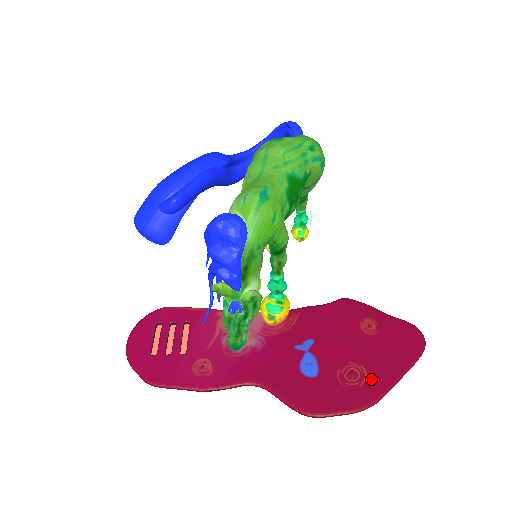
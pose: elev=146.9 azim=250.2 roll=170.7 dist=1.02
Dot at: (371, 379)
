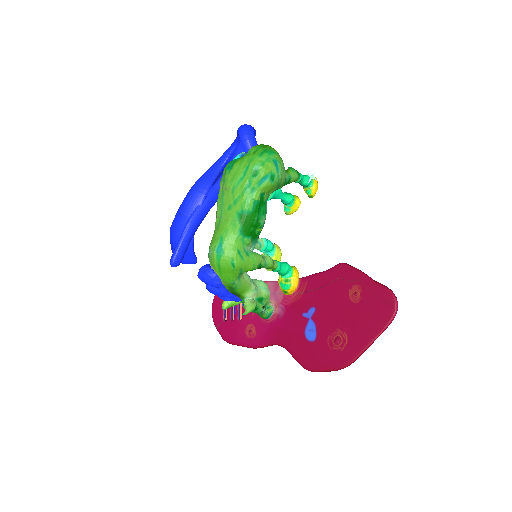
Dot at: (349, 345)
